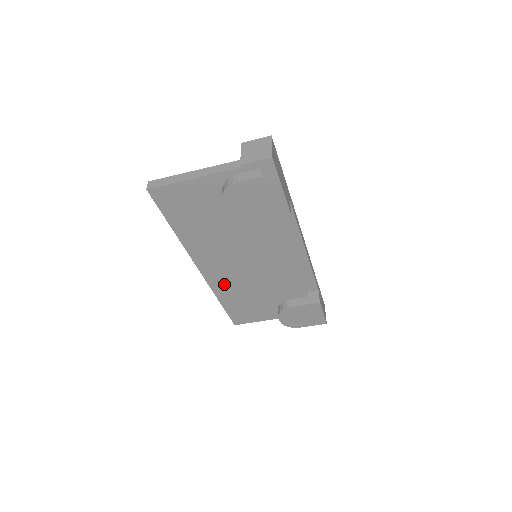
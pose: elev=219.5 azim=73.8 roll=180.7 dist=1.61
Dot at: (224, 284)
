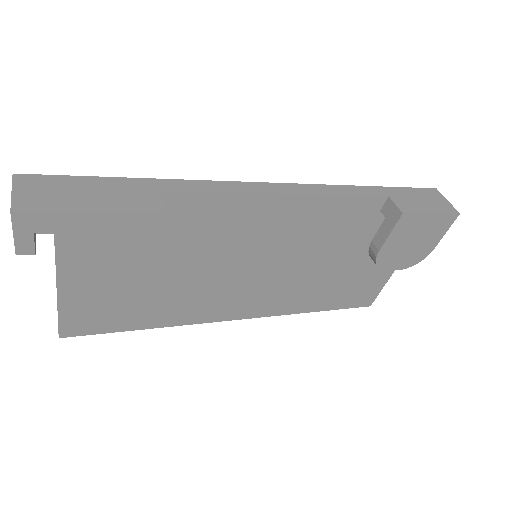
Dot at: (284, 301)
